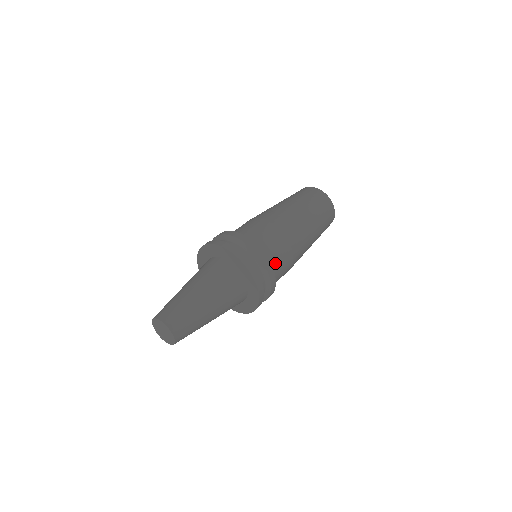
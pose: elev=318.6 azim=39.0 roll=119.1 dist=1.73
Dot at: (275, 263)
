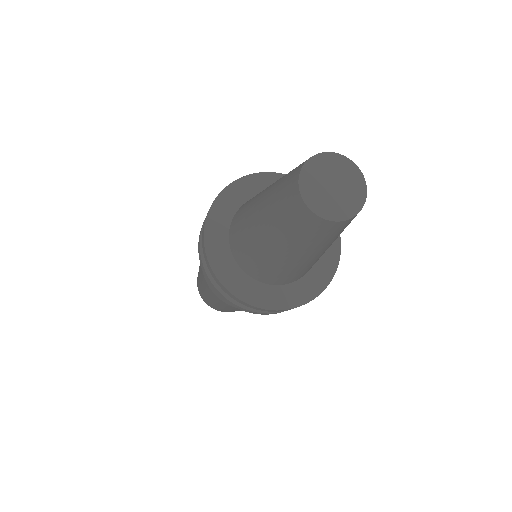
Dot at: occluded
